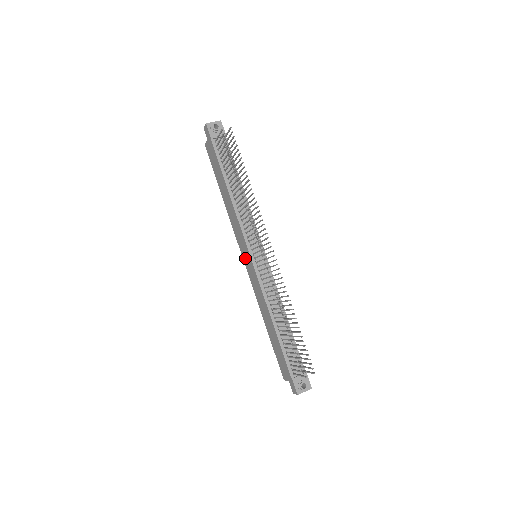
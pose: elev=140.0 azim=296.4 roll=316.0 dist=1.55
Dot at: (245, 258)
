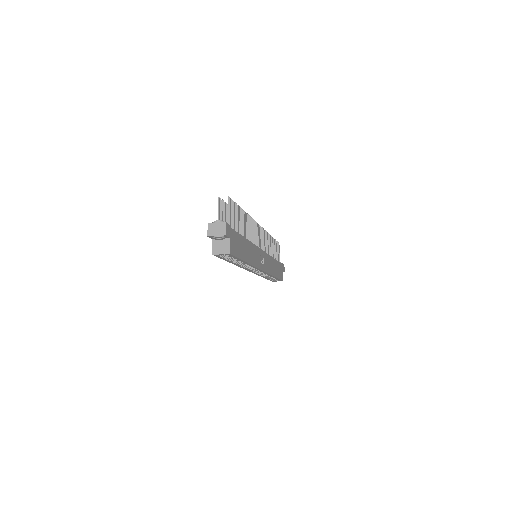
Dot at: occluded
